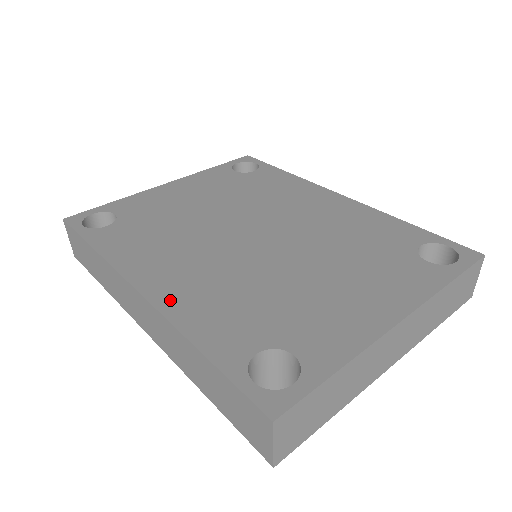
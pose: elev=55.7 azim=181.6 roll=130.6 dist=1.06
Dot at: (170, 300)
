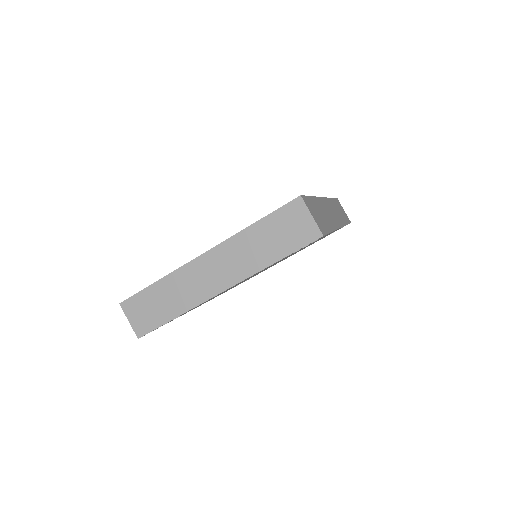
Dot at: occluded
